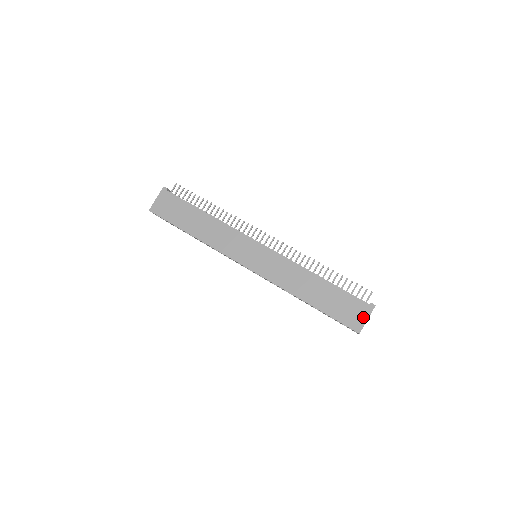
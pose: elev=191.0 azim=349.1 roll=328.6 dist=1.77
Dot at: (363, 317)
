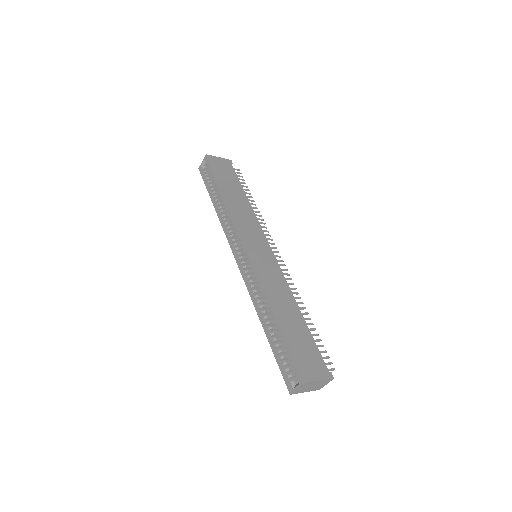
Dot at: (317, 375)
